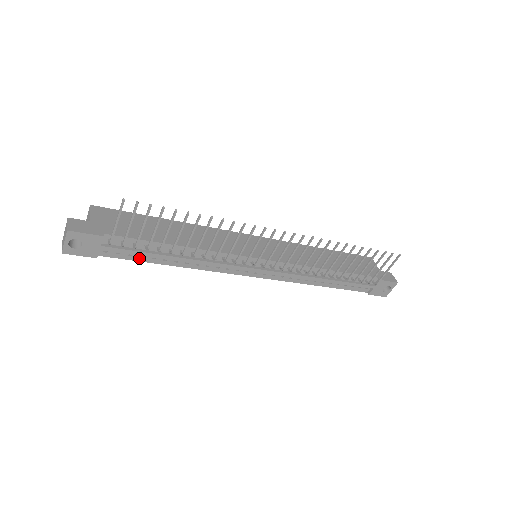
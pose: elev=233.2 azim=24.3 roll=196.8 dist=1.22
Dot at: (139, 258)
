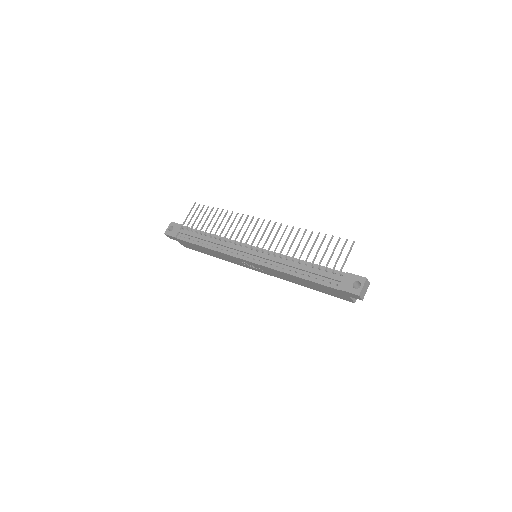
Dot at: (192, 241)
